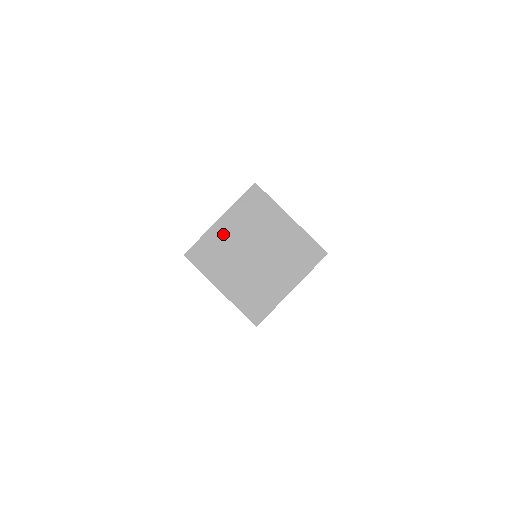
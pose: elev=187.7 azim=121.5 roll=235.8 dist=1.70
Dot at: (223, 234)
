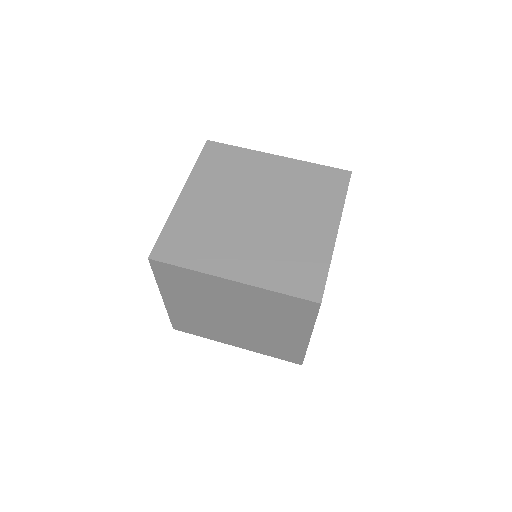
Dot at: (196, 208)
